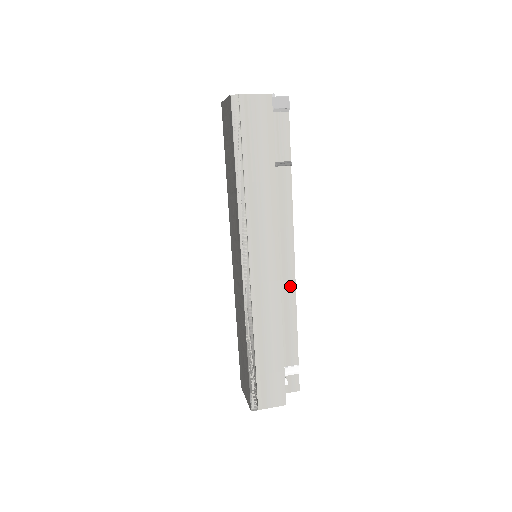
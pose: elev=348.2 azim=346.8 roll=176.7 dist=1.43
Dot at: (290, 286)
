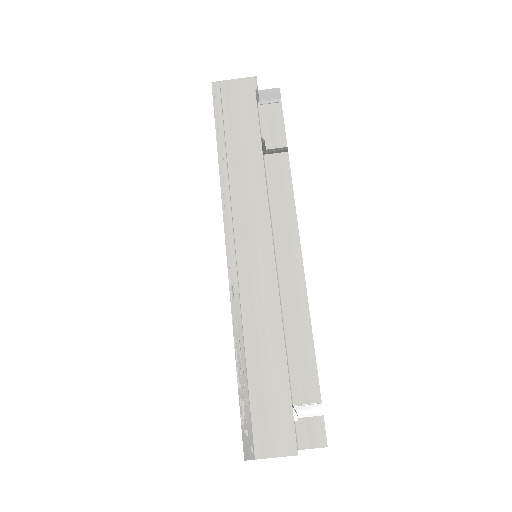
Dot at: (299, 288)
